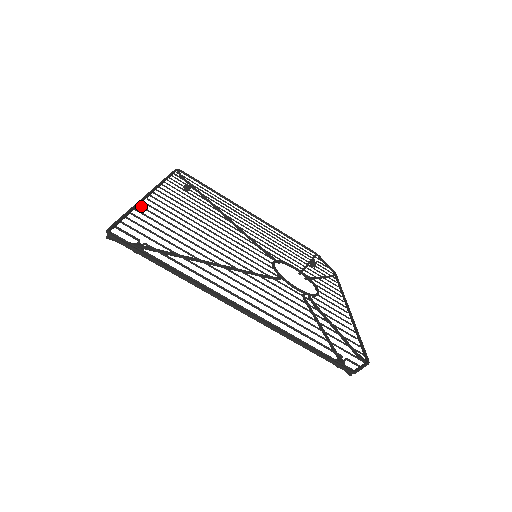
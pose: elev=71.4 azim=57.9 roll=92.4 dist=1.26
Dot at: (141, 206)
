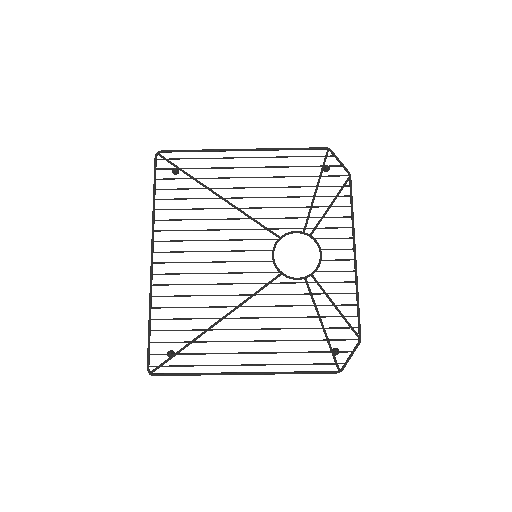
Dot at: occluded
